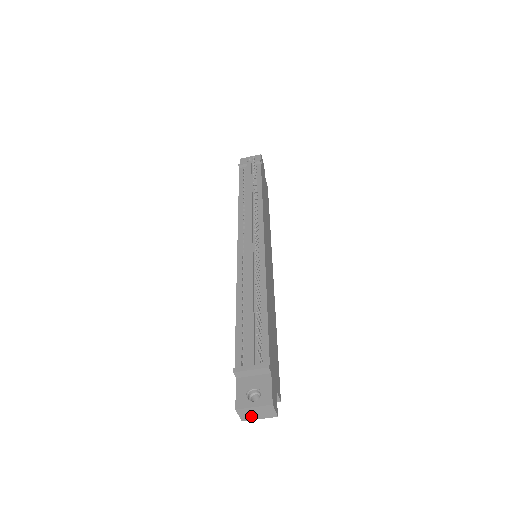
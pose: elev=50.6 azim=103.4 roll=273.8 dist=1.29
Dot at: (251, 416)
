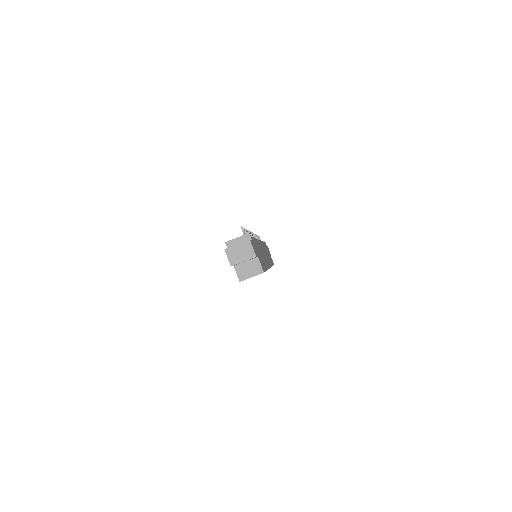
Dot at: (237, 258)
